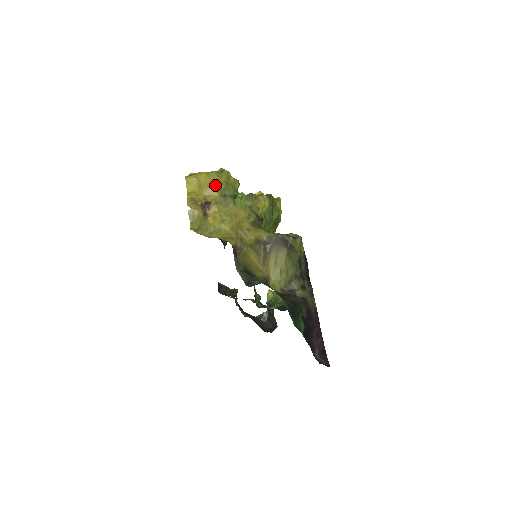
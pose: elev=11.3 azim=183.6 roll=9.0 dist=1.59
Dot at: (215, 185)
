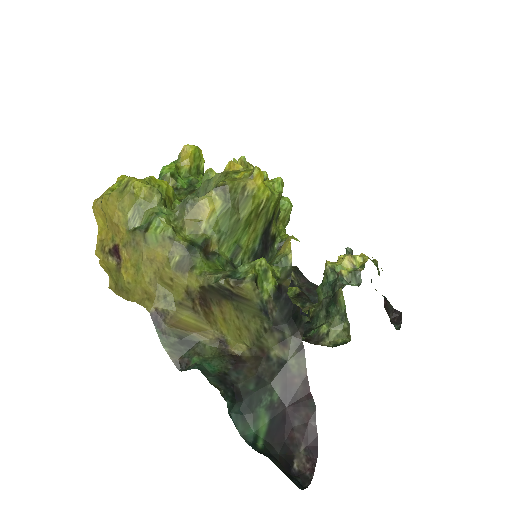
Dot at: (117, 217)
